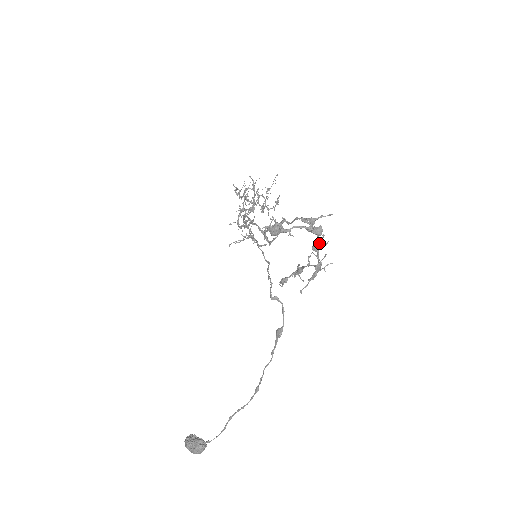
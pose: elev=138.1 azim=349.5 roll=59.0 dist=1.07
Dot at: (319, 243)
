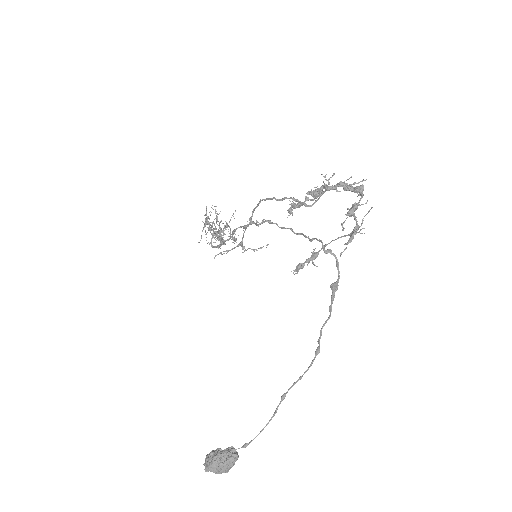
Dot at: (356, 205)
